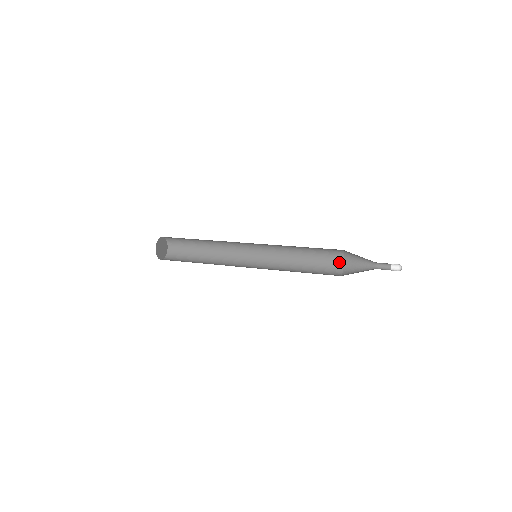
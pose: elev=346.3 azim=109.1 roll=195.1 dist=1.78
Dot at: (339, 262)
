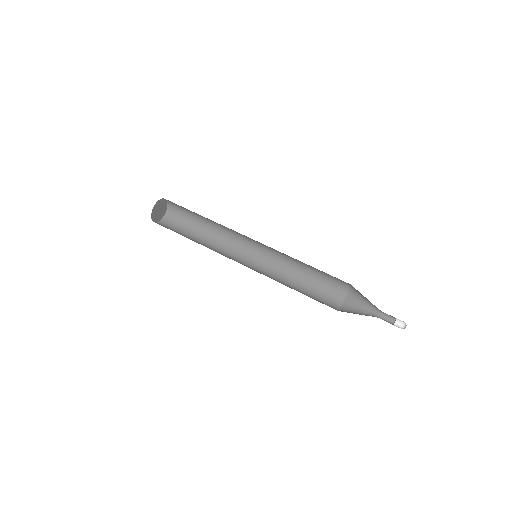
Dot at: (342, 292)
